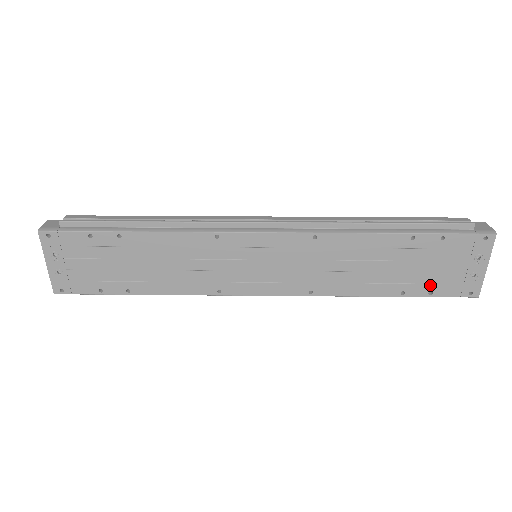
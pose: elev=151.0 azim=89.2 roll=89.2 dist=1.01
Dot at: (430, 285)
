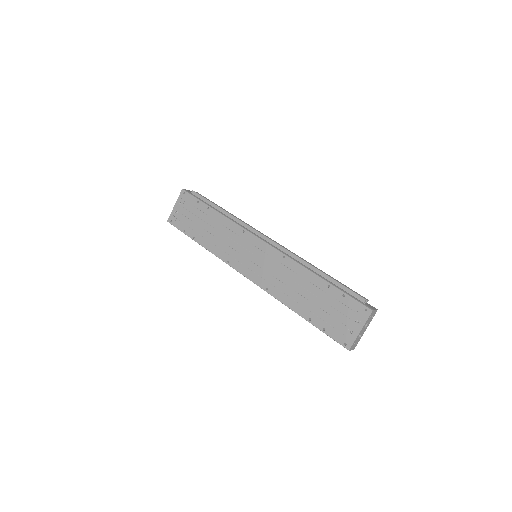
Dot at: (326, 323)
